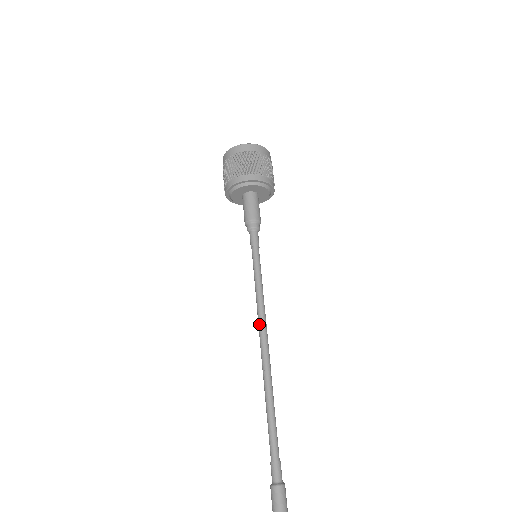
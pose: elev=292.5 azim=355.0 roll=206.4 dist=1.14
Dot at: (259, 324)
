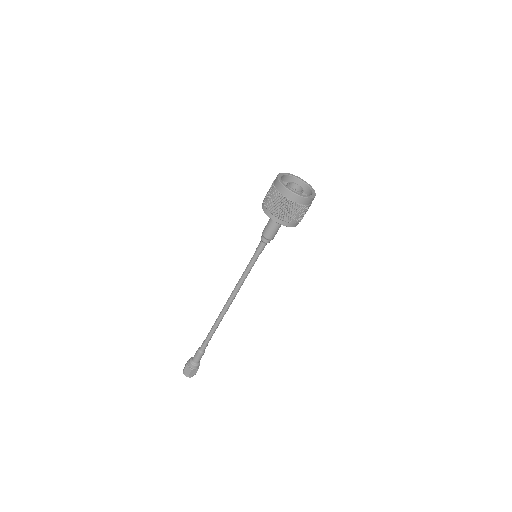
Dot at: (234, 293)
